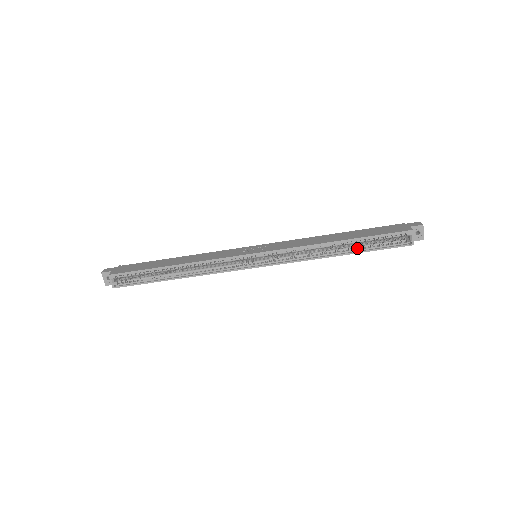
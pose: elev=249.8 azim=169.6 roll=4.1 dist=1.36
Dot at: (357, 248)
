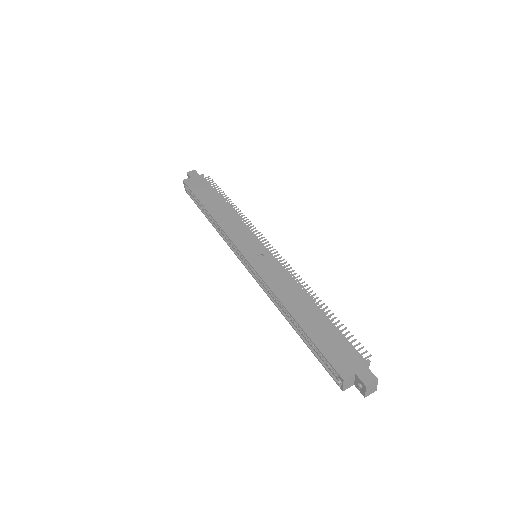
Dot at: (305, 336)
